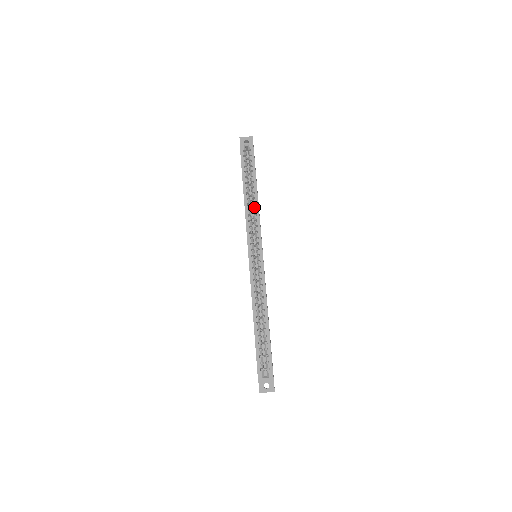
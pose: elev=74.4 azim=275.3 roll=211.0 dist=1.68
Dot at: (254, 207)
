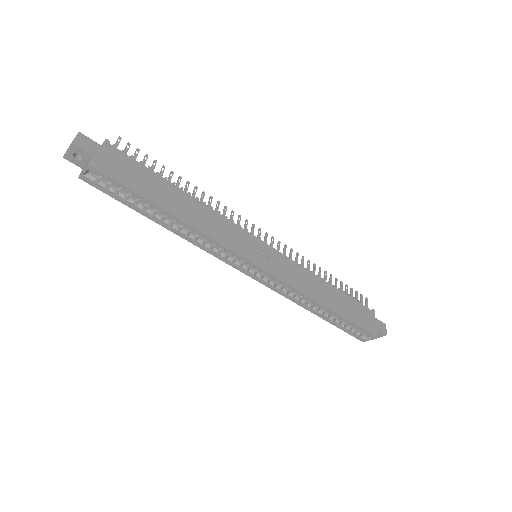
Dot at: occluded
